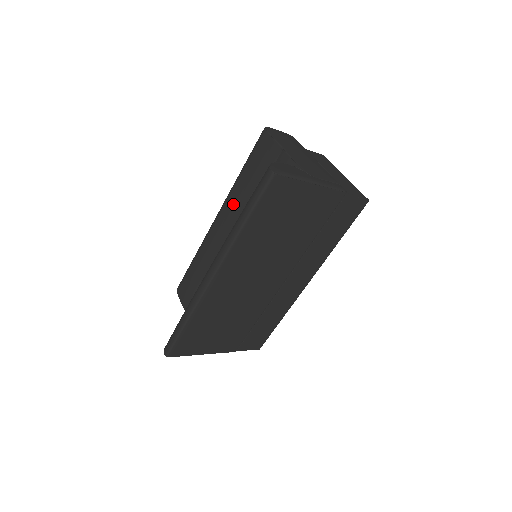
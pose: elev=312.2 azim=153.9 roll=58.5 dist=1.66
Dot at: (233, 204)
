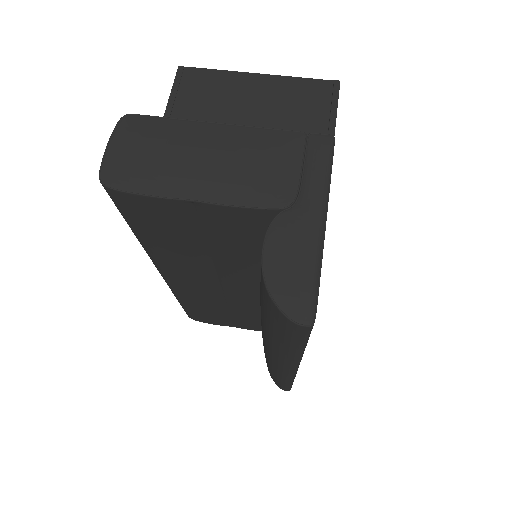
Dot at: (178, 266)
